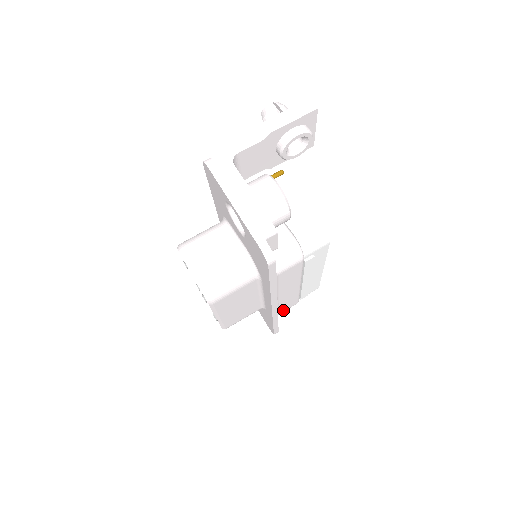
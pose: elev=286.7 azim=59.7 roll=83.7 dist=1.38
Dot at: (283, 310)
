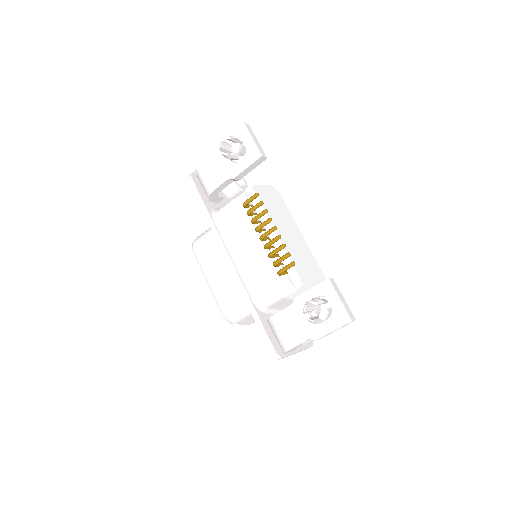
Dot at: occluded
